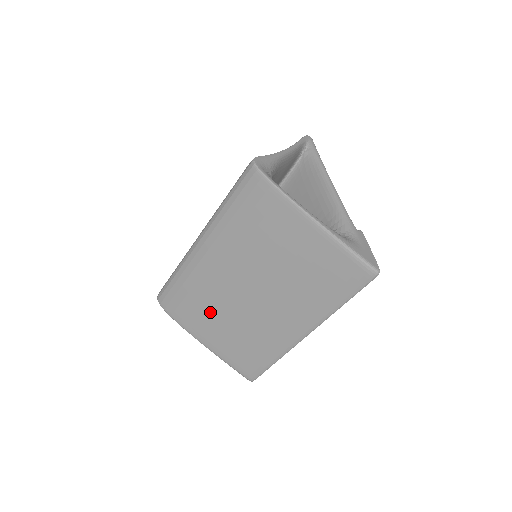
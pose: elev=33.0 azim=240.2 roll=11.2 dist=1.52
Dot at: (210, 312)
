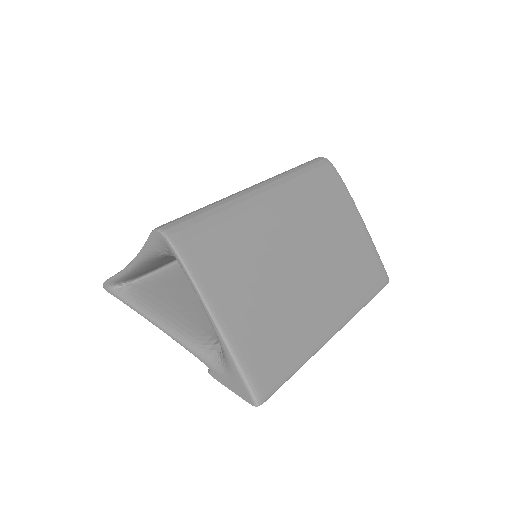
Dot at: (249, 269)
